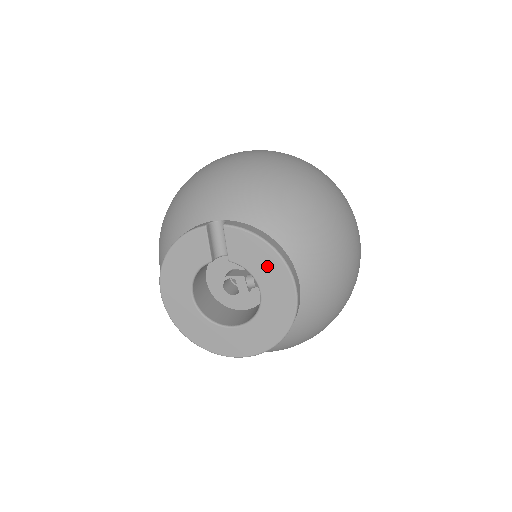
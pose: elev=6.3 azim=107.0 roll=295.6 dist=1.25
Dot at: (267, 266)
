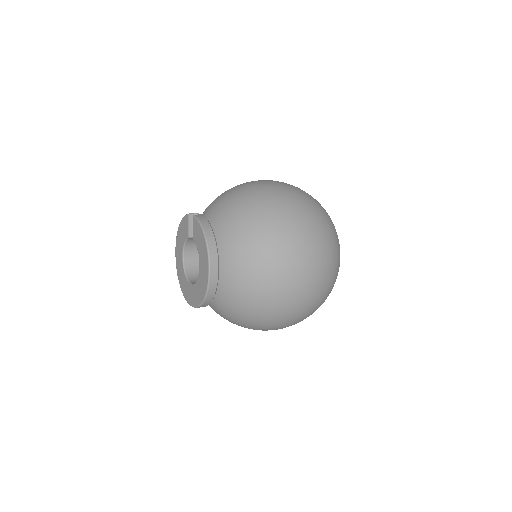
Dot at: (202, 247)
